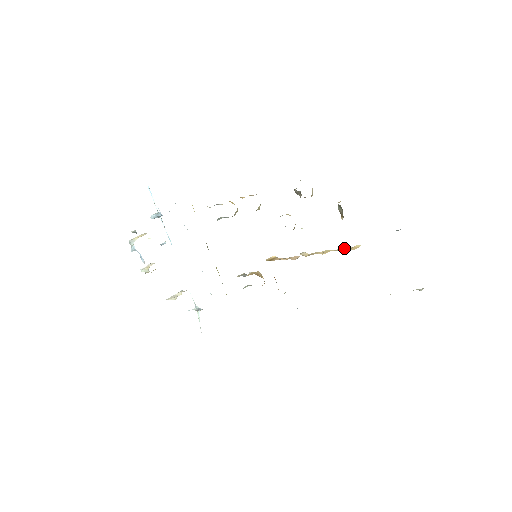
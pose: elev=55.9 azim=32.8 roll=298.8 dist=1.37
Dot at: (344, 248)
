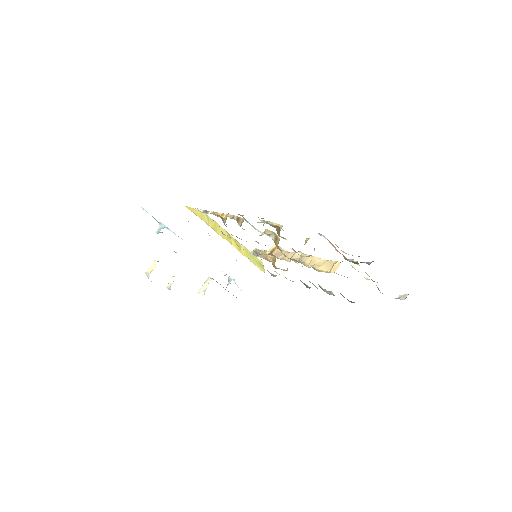
Dot at: (327, 262)
